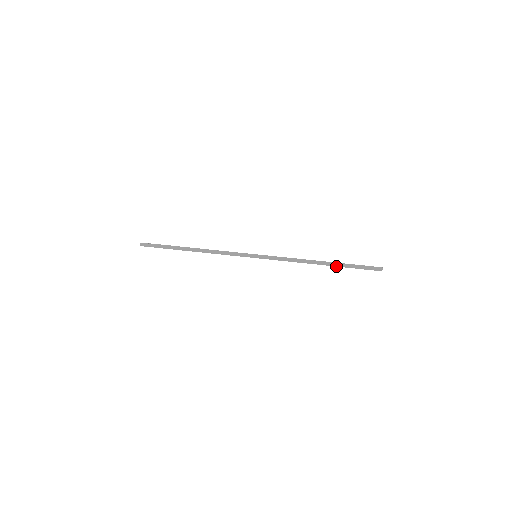
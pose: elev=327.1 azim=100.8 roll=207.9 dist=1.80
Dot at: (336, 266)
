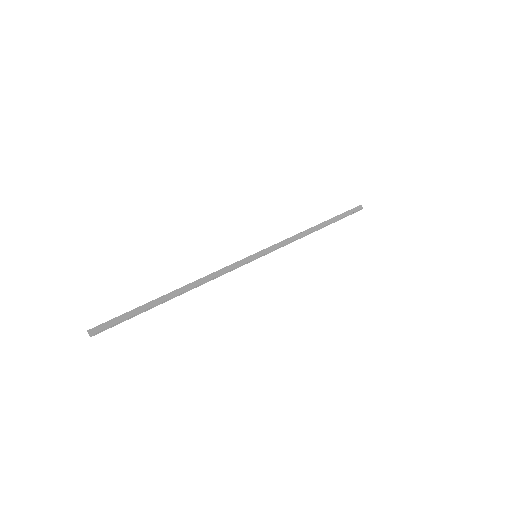
Dot at: occluded
